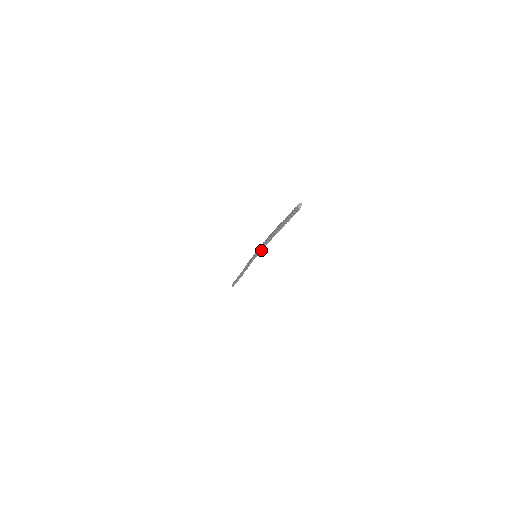
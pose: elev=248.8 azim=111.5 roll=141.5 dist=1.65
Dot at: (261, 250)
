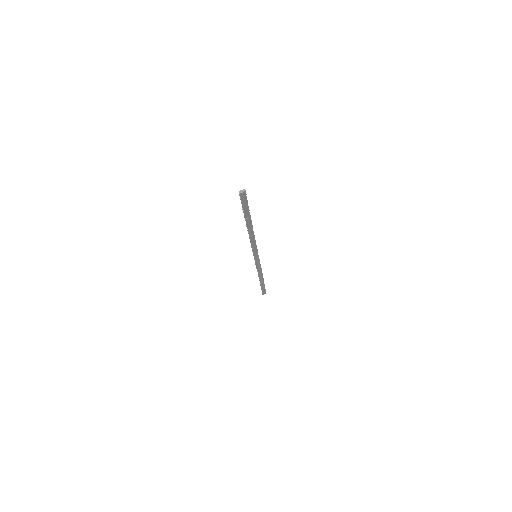
Dot at: (251, 246)
